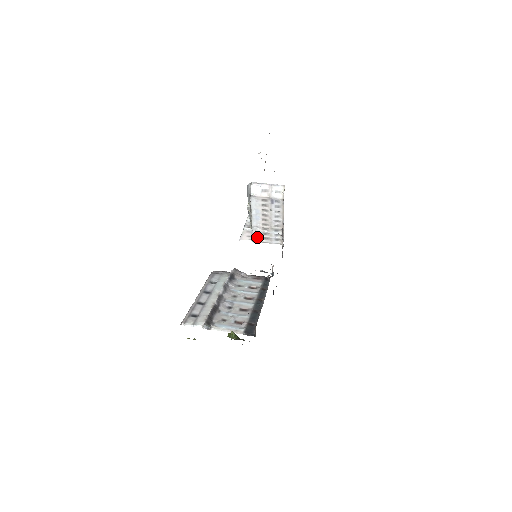
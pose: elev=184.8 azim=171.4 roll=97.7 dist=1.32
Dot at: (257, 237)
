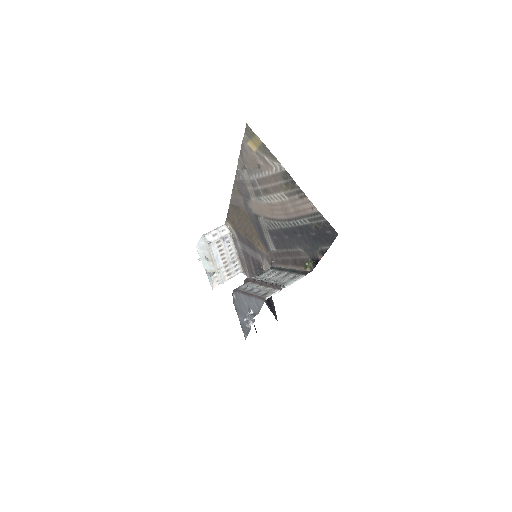
Dot at: (223, 277)
